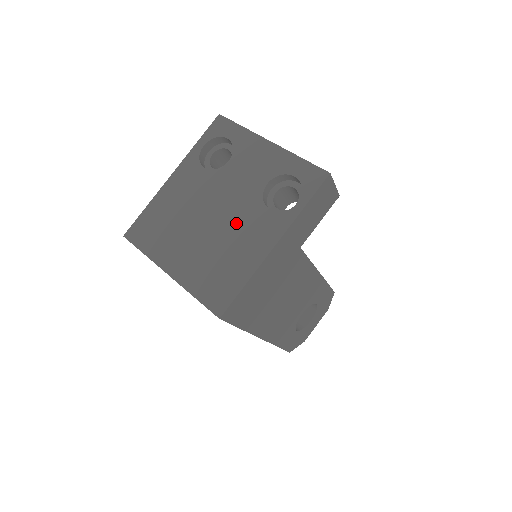
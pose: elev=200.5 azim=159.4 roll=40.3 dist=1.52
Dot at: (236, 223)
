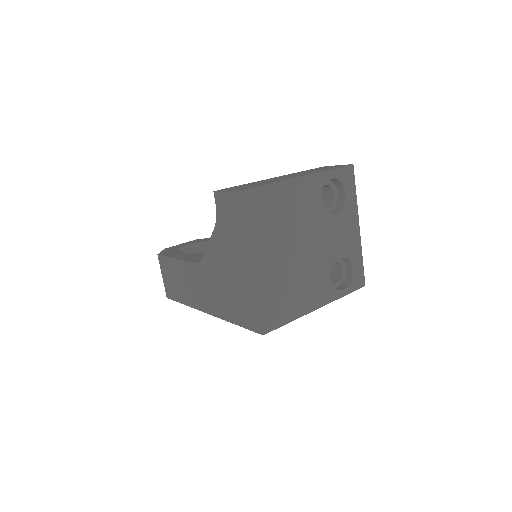
Dot at: (312, 269)
